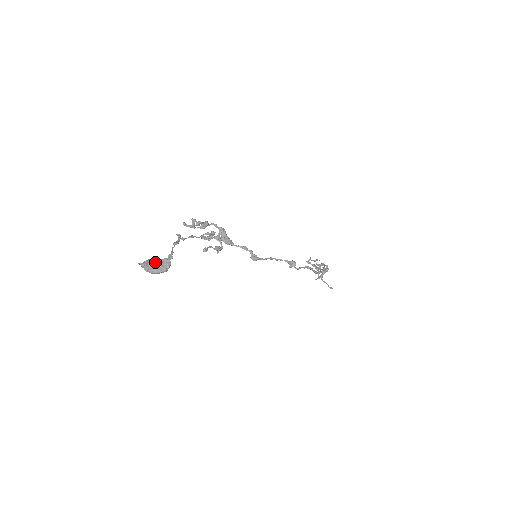
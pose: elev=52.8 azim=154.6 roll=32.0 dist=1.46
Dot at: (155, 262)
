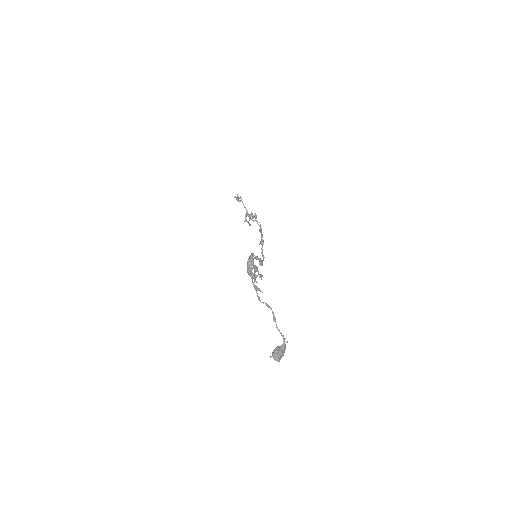
Dot at: (282, 353)
